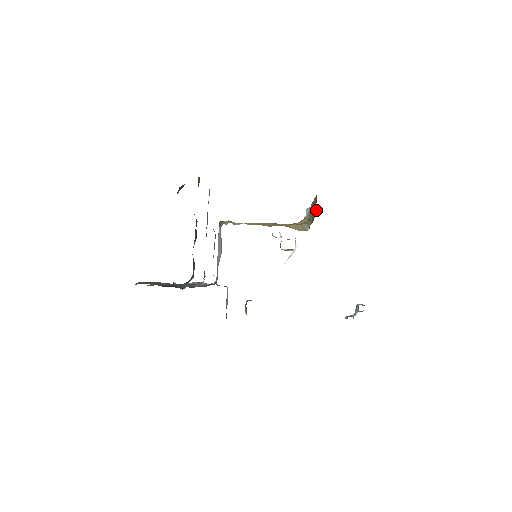
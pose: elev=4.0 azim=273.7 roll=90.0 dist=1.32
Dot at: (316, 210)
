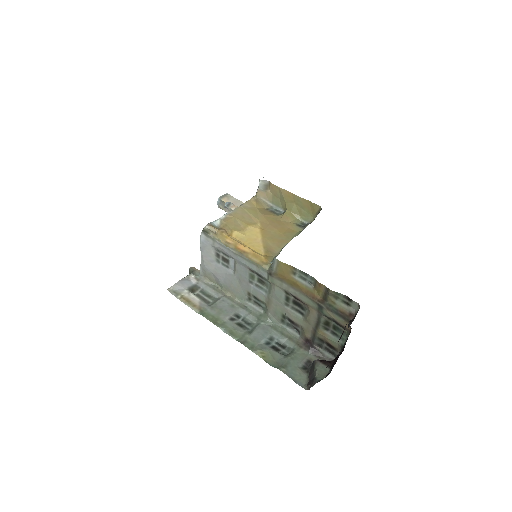
Dot at: (312, 214)
